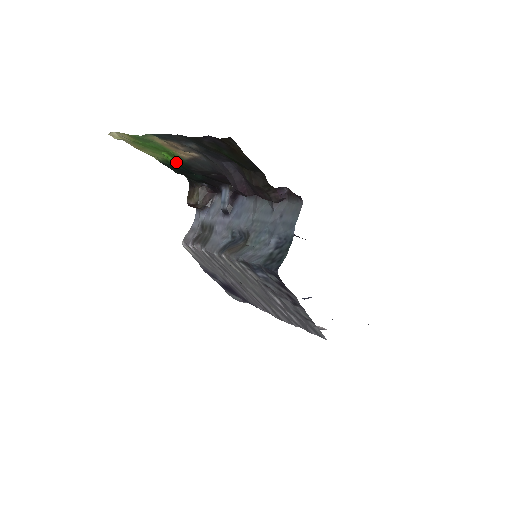
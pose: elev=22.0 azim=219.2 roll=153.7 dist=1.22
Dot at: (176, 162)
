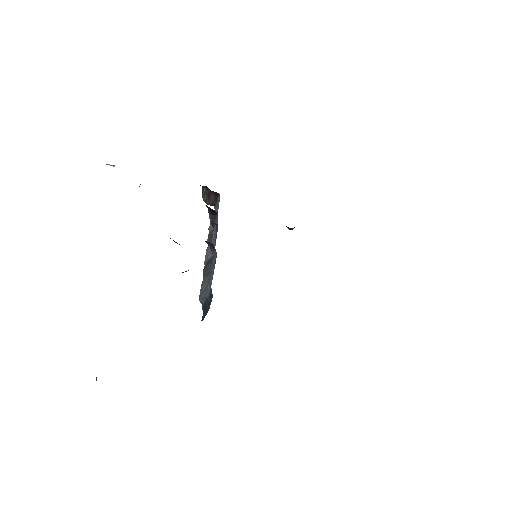
Dot at: occluded
